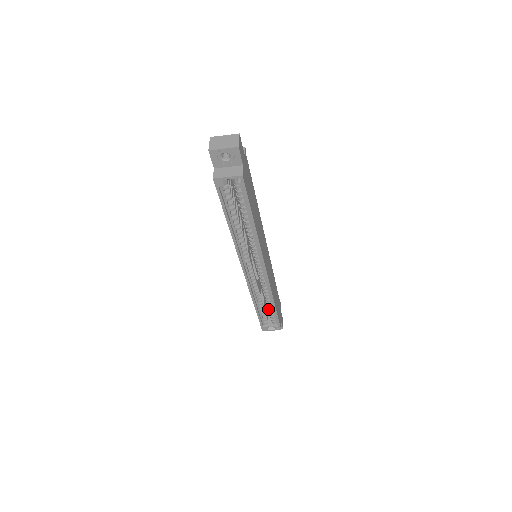
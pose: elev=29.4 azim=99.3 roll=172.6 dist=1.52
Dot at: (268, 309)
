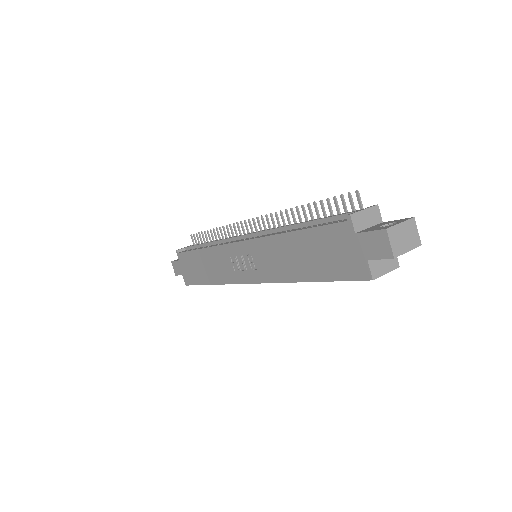
Dot at: occluded
